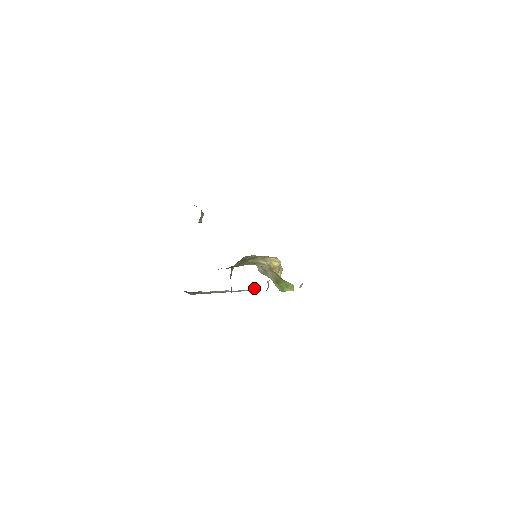
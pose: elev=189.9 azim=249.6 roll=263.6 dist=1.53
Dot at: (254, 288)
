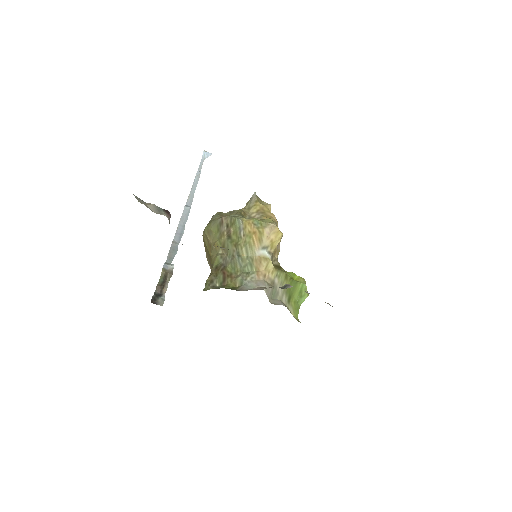
Dot at: (204, 152)
